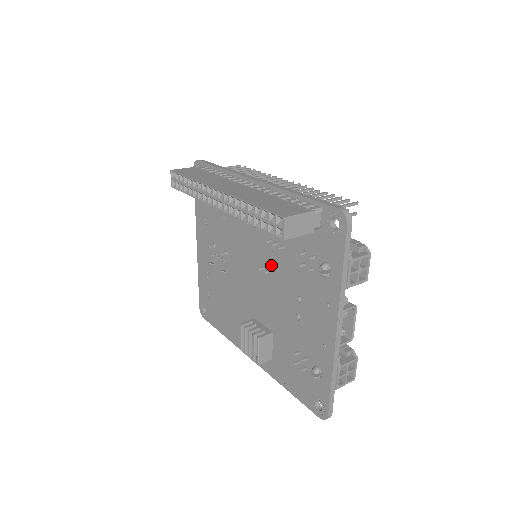
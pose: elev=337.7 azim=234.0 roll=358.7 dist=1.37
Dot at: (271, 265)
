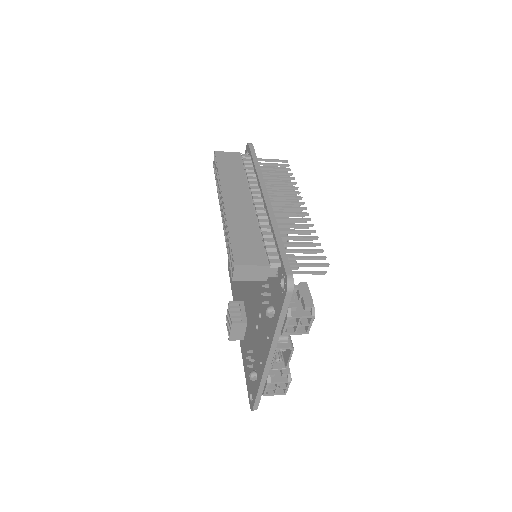
Dot at: occluded
